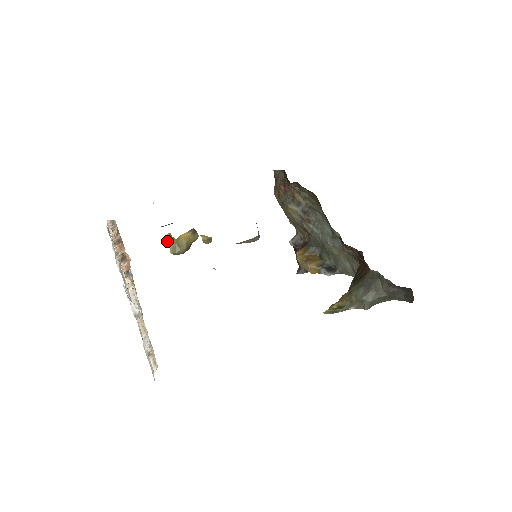
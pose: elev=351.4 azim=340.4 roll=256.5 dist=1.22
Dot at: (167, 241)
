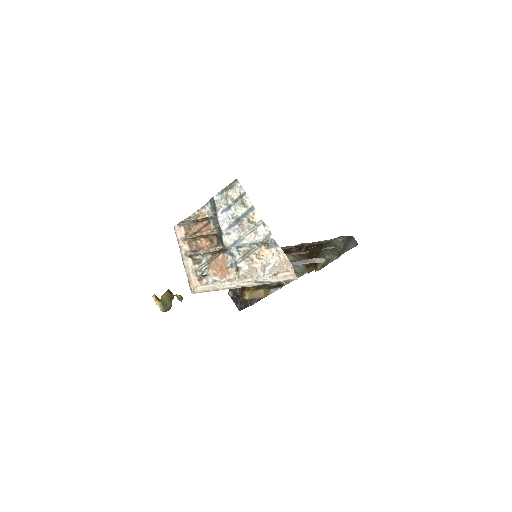
Dot at: (155, 300)
